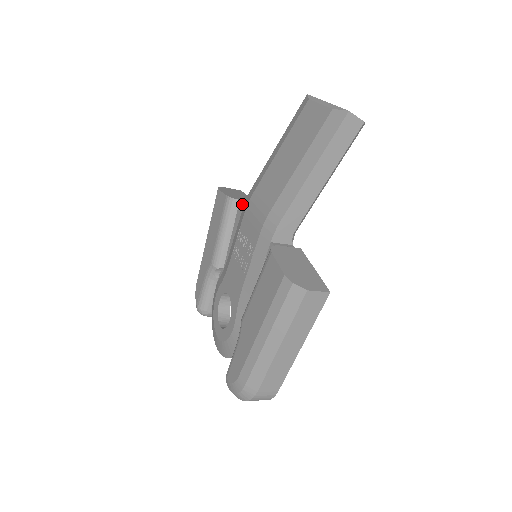
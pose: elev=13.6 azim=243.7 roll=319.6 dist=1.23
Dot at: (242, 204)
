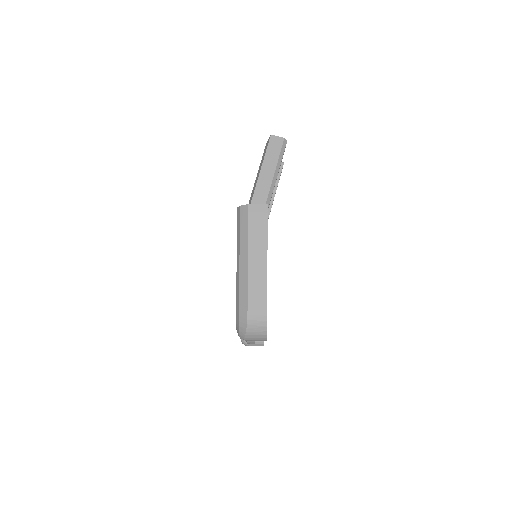
Dot at: occluded
